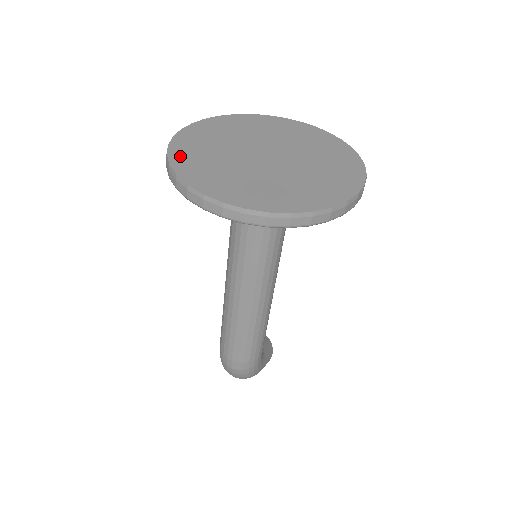
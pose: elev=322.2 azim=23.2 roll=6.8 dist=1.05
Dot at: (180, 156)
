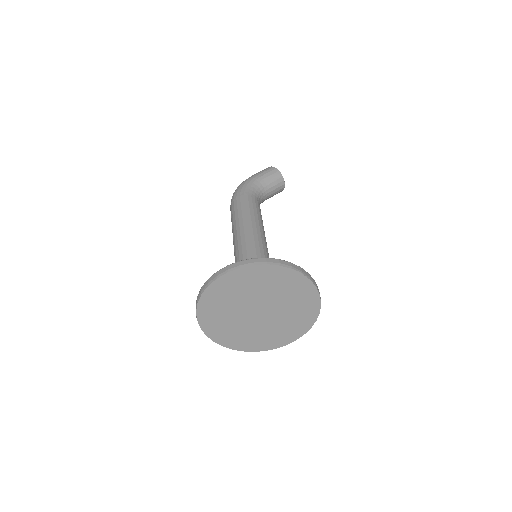
Dot at: (221, 284)
